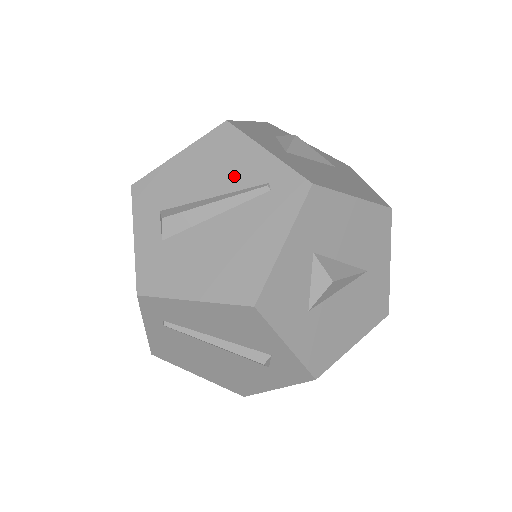
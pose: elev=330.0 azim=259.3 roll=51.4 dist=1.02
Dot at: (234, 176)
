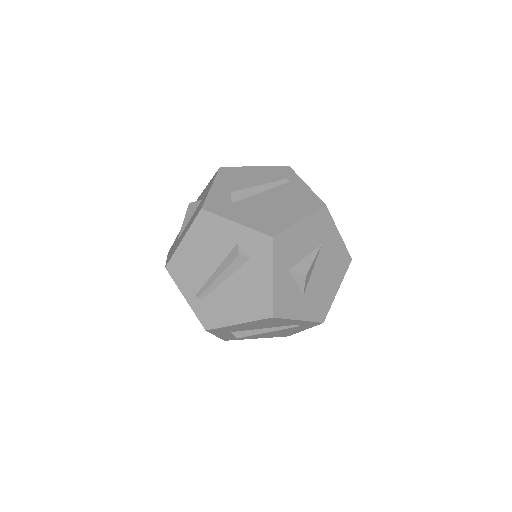
Dot at: (278, 325)
